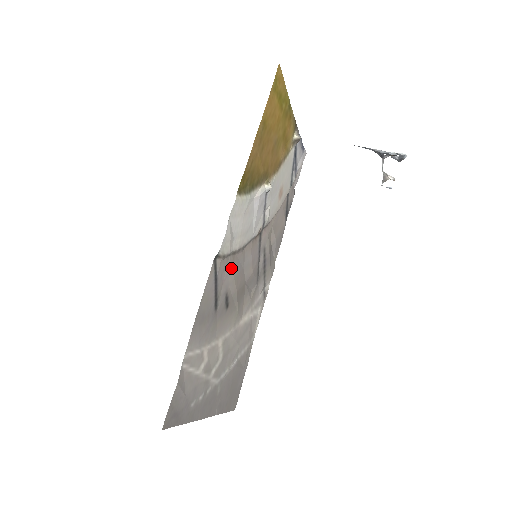
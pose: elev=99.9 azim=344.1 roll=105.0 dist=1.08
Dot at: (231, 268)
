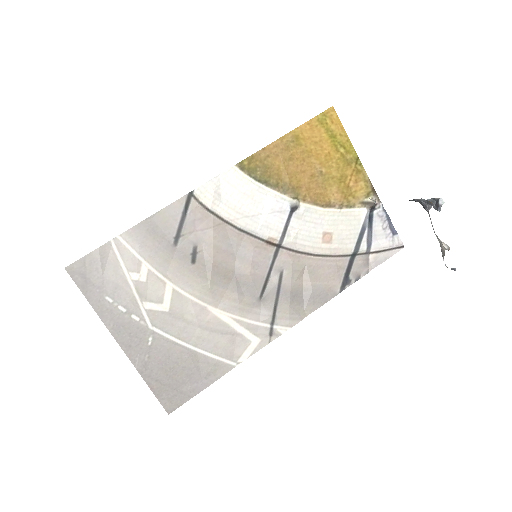
Dot at: (212, 229)
